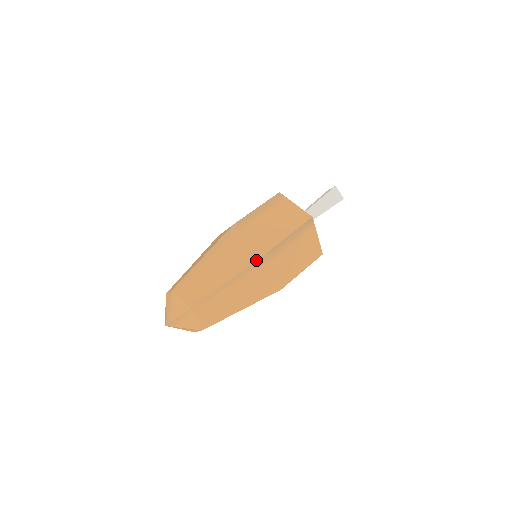
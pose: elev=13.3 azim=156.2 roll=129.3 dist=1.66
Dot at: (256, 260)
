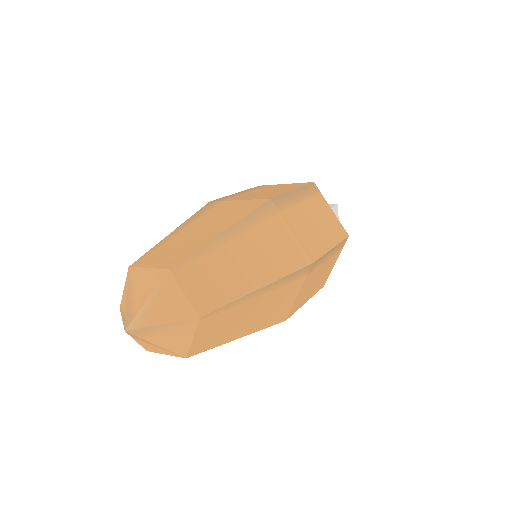
Dot at: (298, 269)
